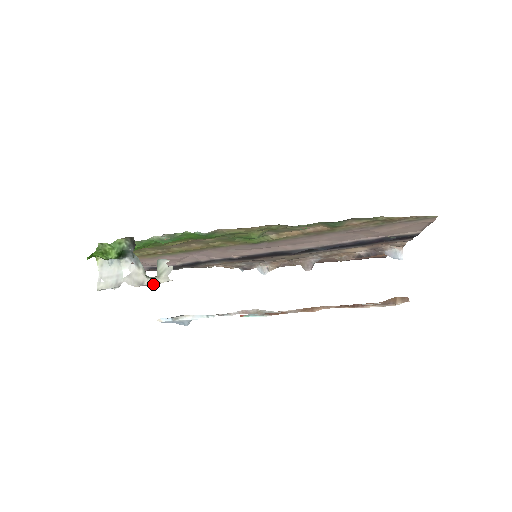
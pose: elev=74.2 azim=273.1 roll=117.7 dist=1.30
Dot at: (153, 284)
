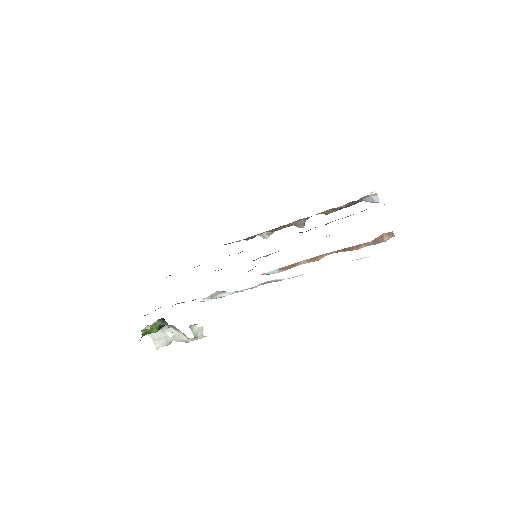
Dot at: occluded
